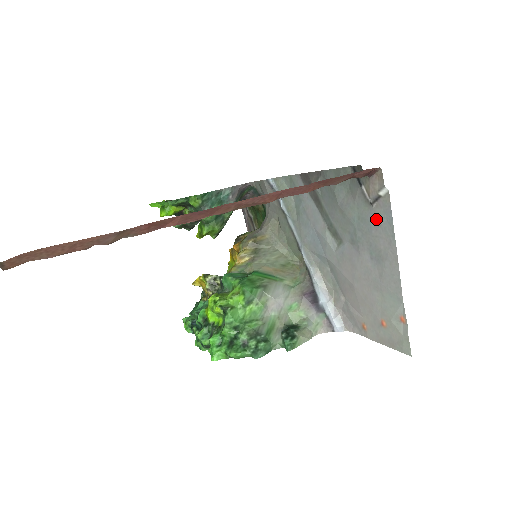
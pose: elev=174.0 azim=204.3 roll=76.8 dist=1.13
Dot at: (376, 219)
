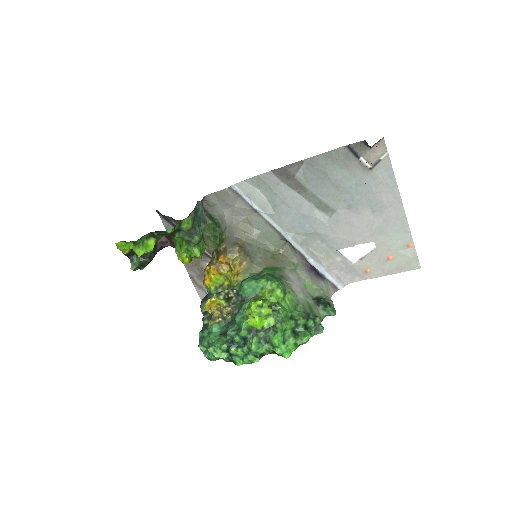
Dot at: (376, 179)
